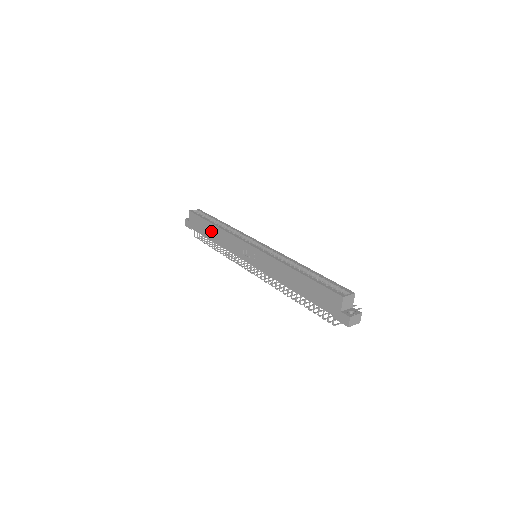
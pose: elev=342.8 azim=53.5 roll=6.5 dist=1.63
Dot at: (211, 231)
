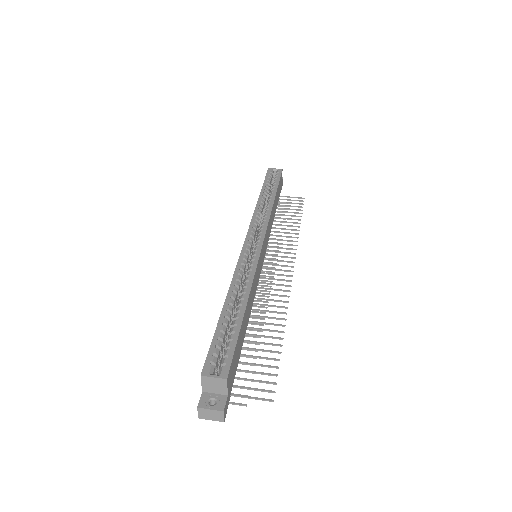
Dot at: occluded
